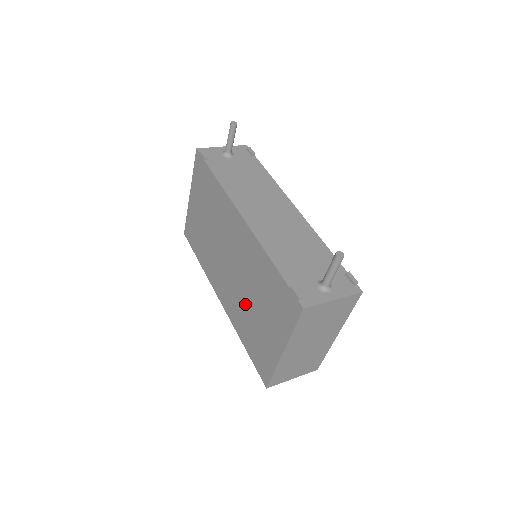
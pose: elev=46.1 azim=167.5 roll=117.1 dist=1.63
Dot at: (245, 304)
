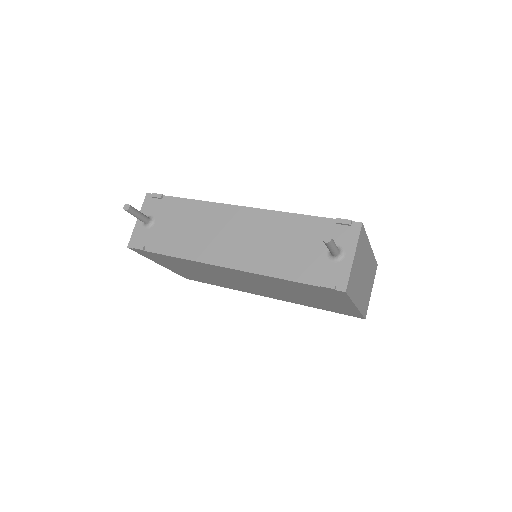
Dot at: (292, 296)
